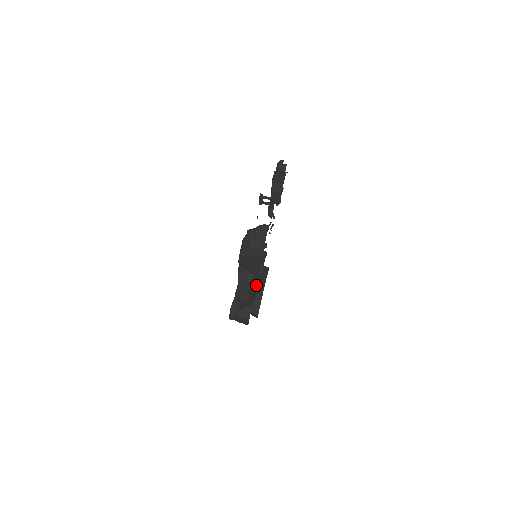
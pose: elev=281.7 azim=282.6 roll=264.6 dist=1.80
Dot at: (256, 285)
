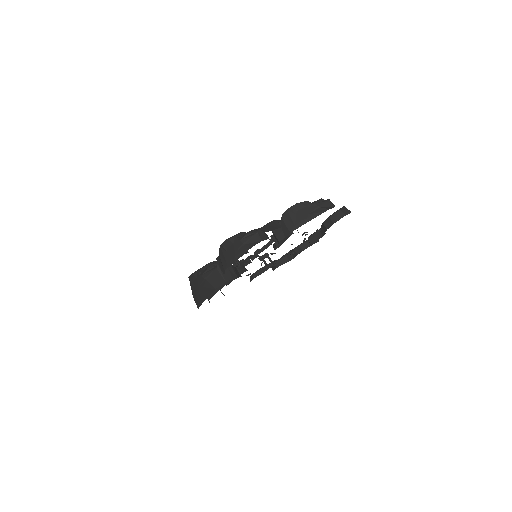
Dot at: occluded
